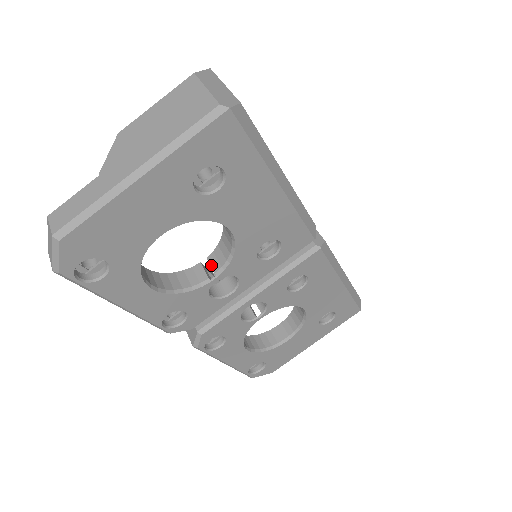
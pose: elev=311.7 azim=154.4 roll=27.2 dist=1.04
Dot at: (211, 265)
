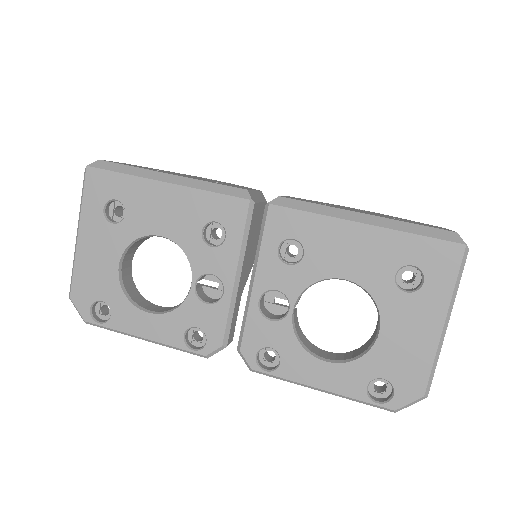
Dot at: occluded
